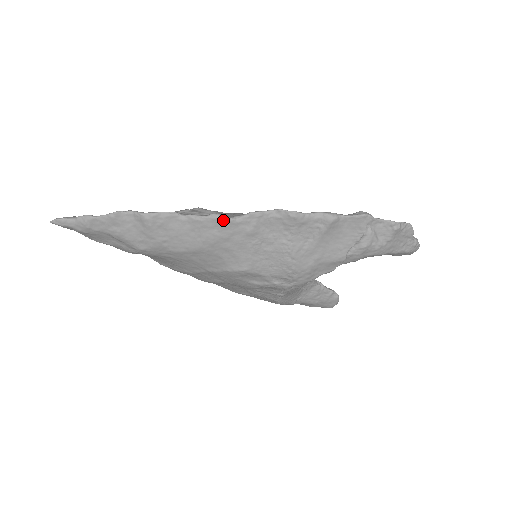
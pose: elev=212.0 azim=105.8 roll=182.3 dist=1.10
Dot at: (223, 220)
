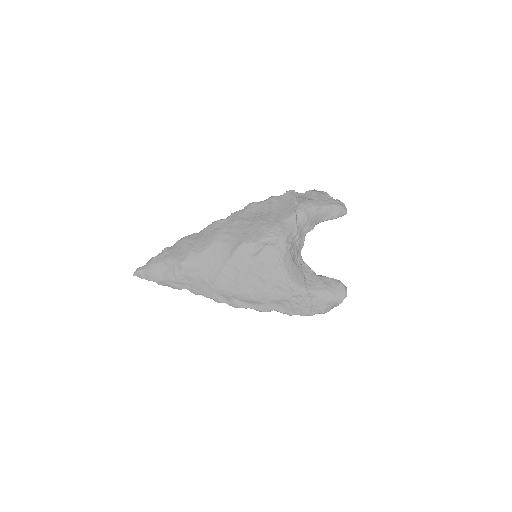
Dot at: (218, 221)
